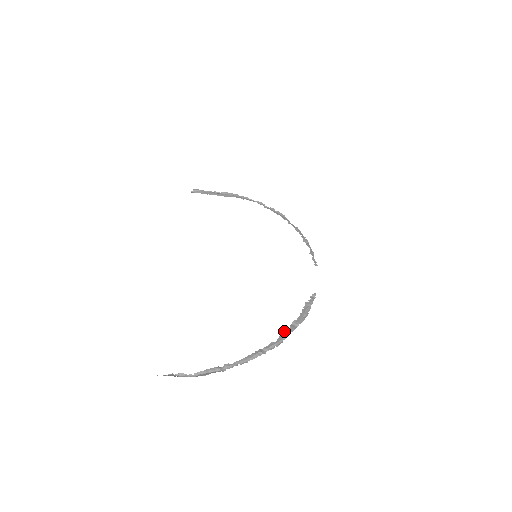
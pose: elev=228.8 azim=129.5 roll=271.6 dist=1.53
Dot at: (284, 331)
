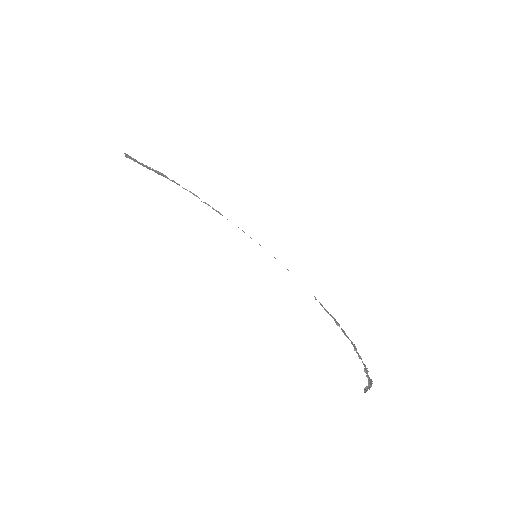
Dot at: (343, 332)
